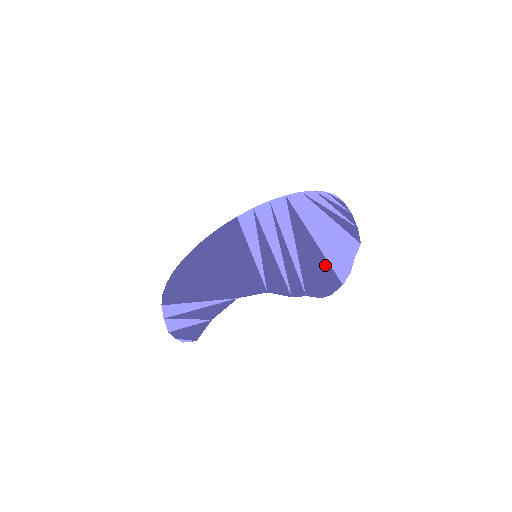
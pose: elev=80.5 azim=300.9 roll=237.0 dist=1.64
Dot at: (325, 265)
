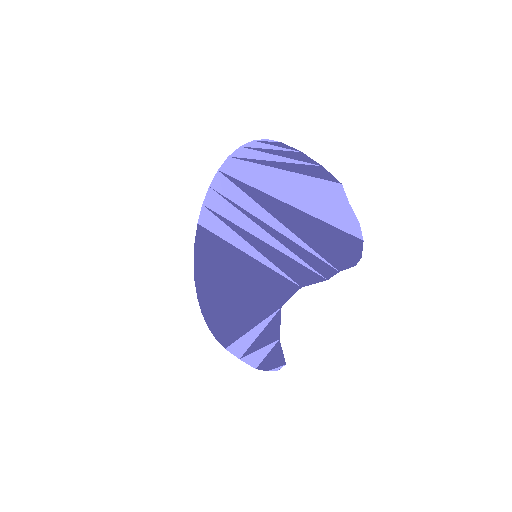
Dot at: (328, 229)
